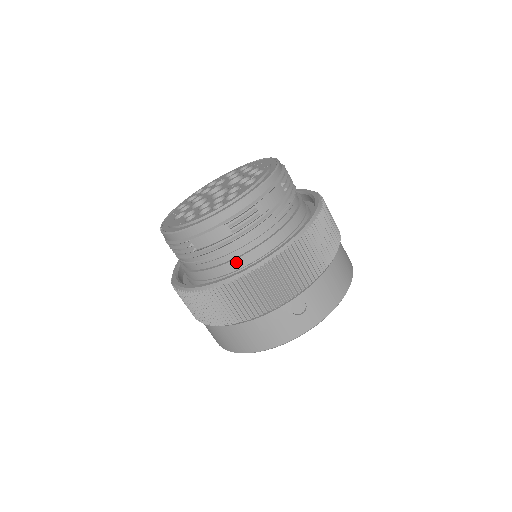
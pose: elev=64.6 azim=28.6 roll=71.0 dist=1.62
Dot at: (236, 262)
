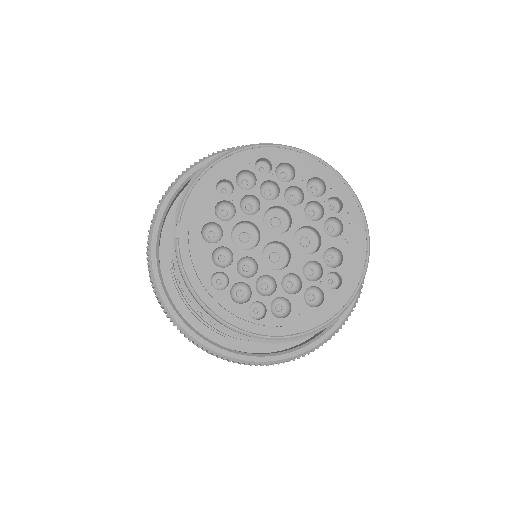
Dot at: (227, 334)
